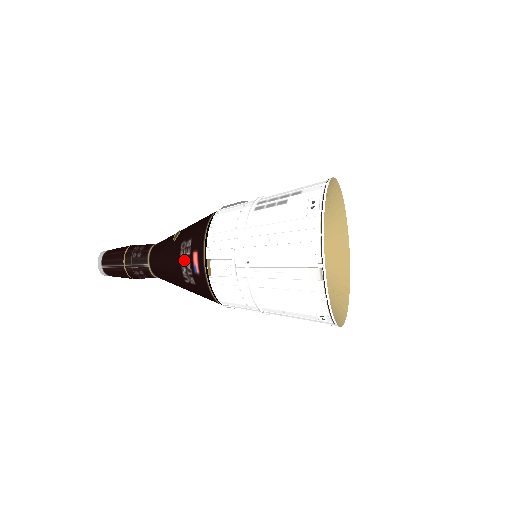
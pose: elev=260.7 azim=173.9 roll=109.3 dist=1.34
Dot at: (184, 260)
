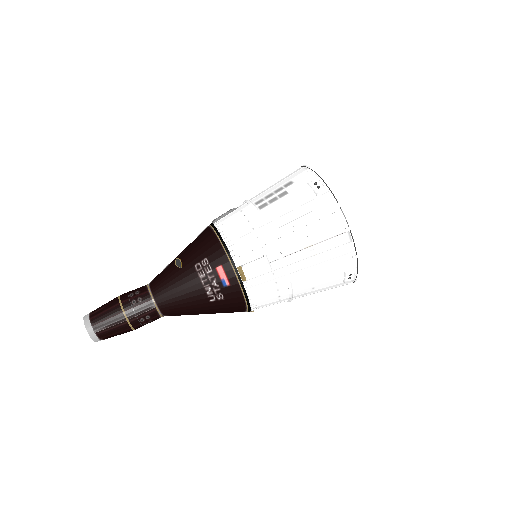
Dot at: (206, 280)
